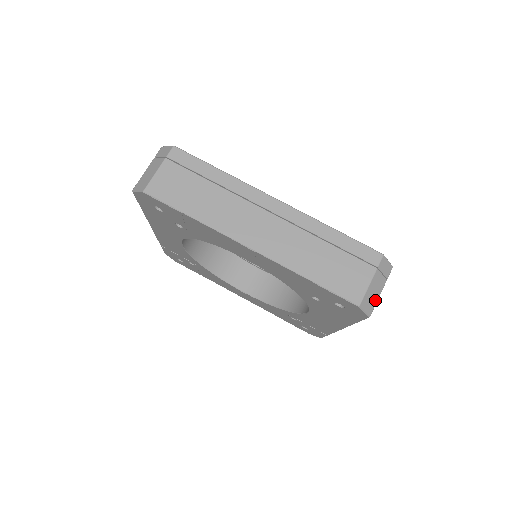
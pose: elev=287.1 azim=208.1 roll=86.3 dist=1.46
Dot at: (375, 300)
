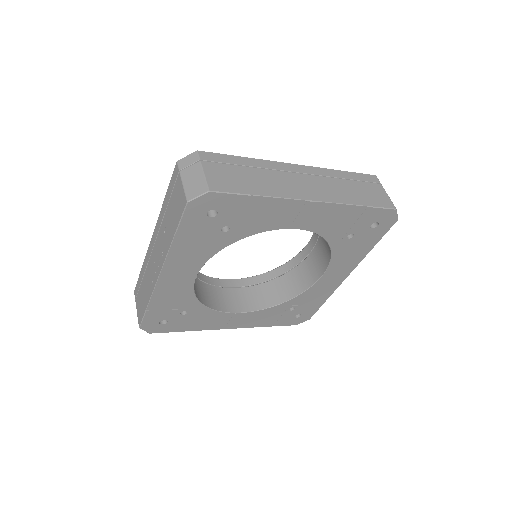
Dot at: occluded
